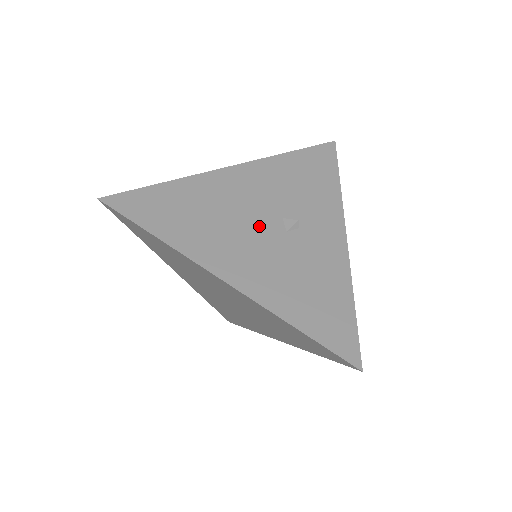
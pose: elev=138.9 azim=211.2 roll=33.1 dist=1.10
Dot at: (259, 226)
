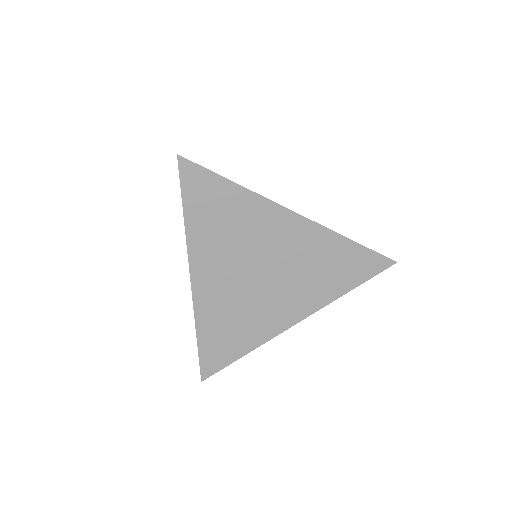
Dot at: occluded
